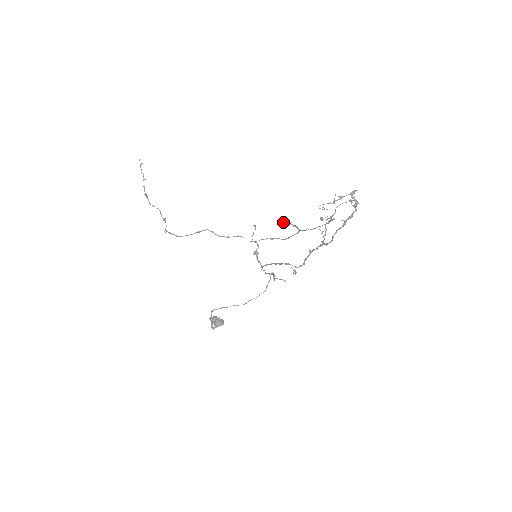
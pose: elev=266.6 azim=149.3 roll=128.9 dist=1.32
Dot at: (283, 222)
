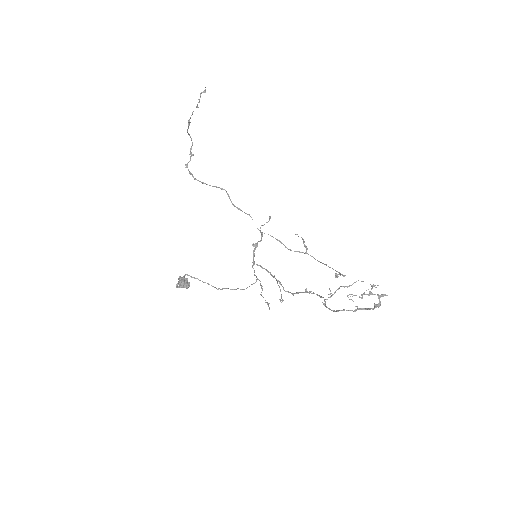
Dot at: occluded
